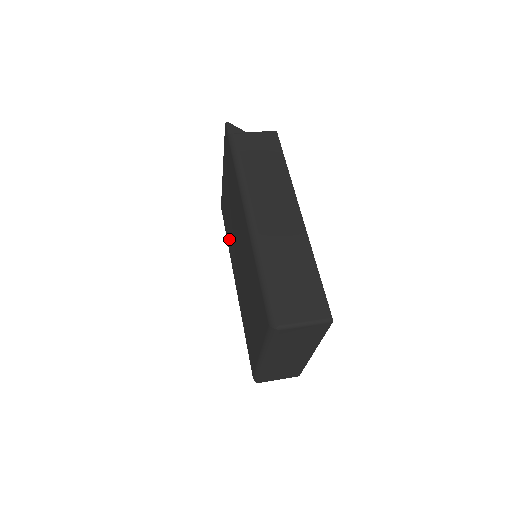
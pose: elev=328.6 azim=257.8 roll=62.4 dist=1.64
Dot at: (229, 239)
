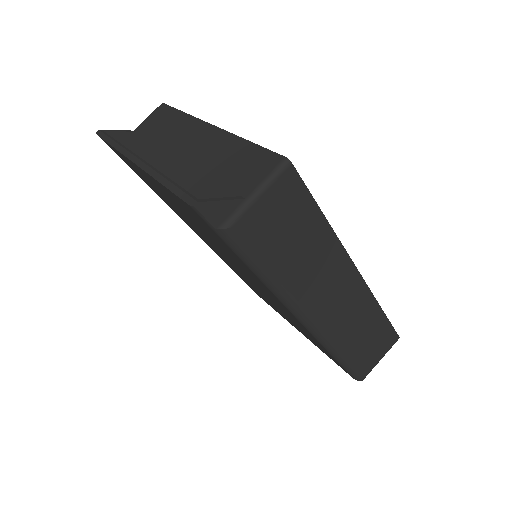
Dot at: occluded
